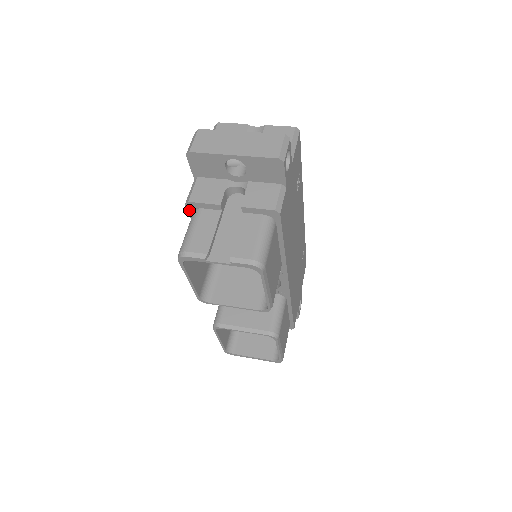
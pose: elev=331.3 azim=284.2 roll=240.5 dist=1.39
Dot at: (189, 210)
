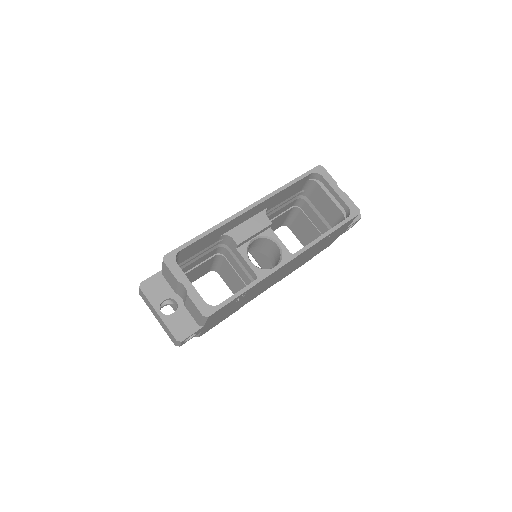
Dot at: occluded
